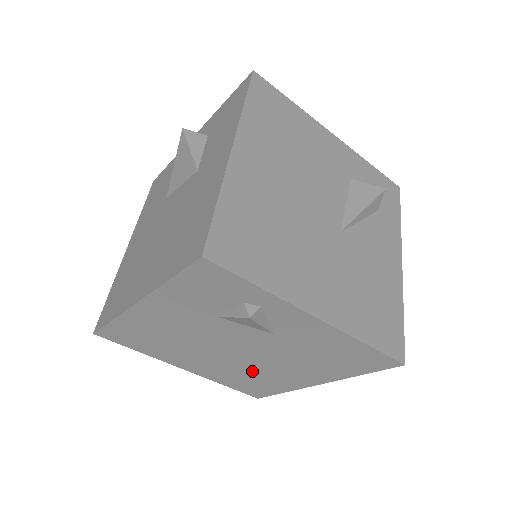
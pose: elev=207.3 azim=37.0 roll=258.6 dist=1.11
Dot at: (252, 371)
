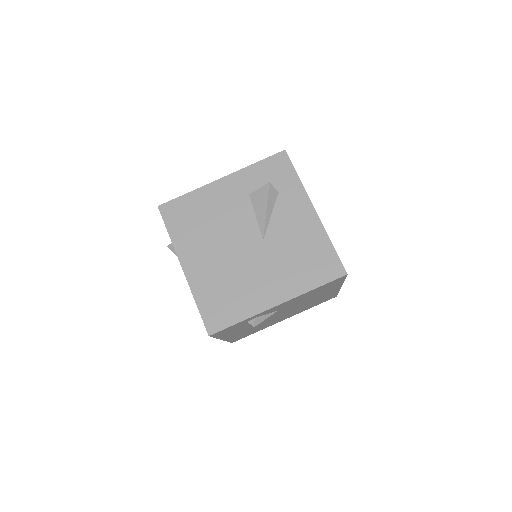
Dot at: (306, 305)
